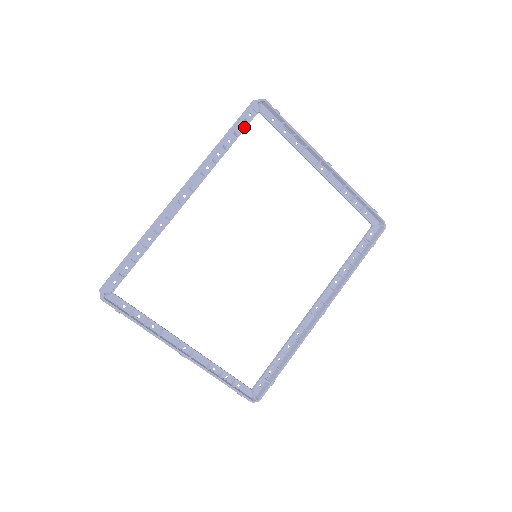
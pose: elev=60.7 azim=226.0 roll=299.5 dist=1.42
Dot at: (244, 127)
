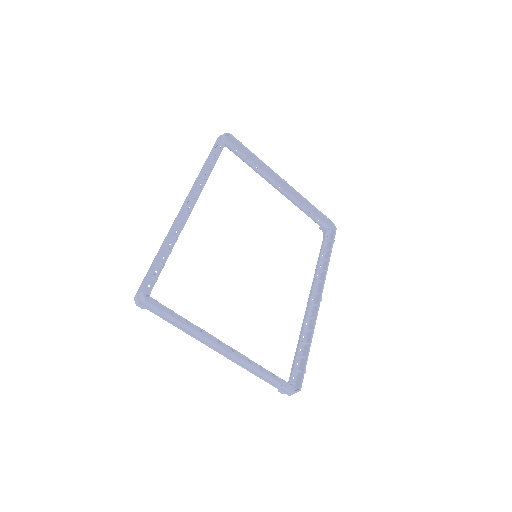
Dot at: (218, 155)
